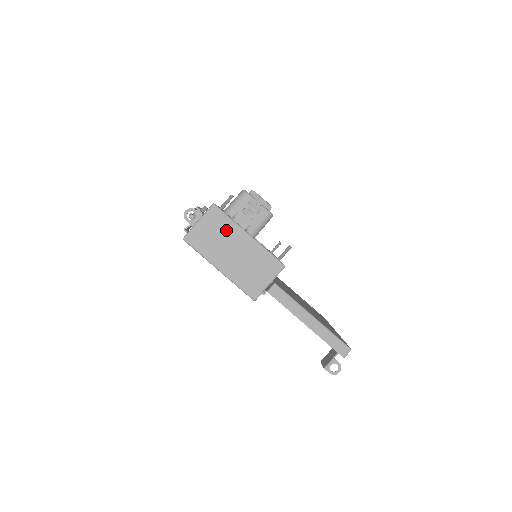
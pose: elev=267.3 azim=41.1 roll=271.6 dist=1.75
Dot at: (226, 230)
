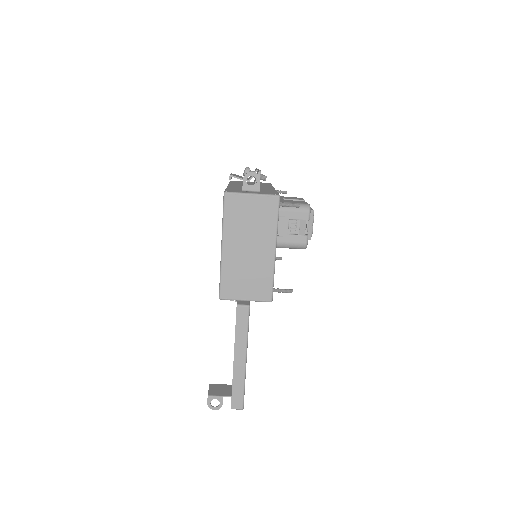
Dot at: (264, 226)
